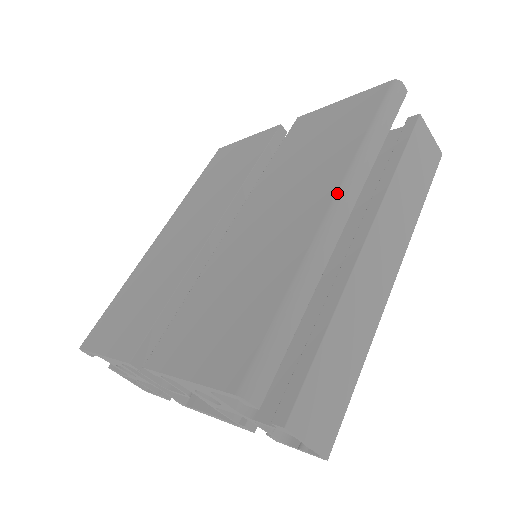
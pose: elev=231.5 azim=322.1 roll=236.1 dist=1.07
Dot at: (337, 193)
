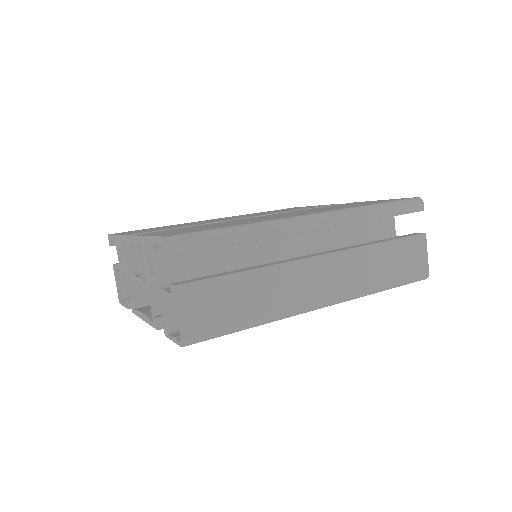
Dot at: (322, 212)
